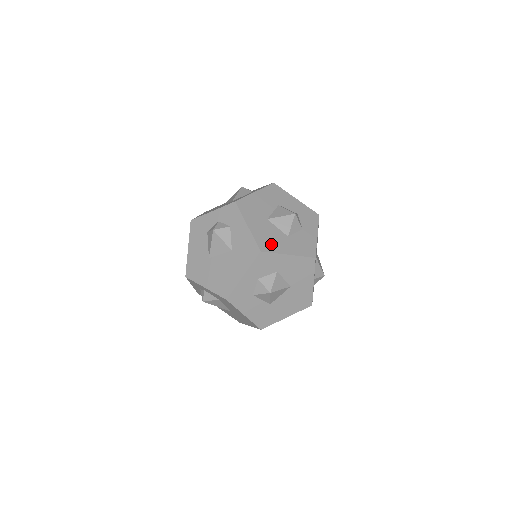
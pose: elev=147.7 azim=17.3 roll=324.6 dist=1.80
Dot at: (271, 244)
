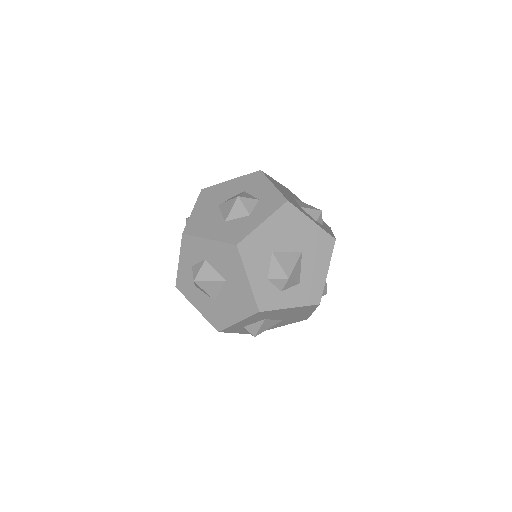
Dot at: (199, 228)
